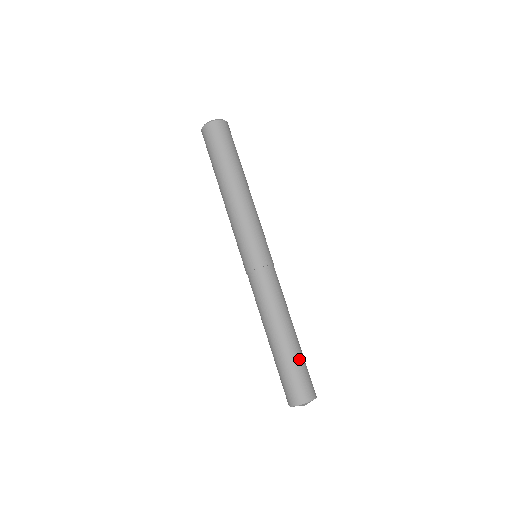
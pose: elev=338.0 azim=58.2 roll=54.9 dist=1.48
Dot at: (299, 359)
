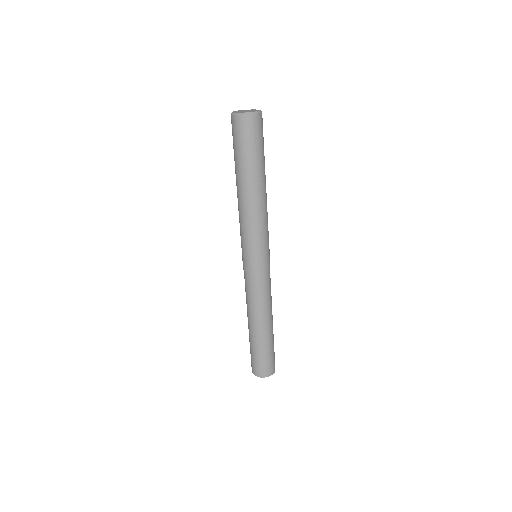
Dot at: (260, 349)
